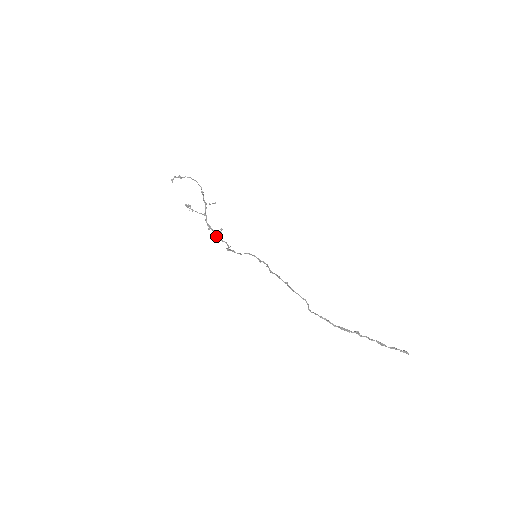
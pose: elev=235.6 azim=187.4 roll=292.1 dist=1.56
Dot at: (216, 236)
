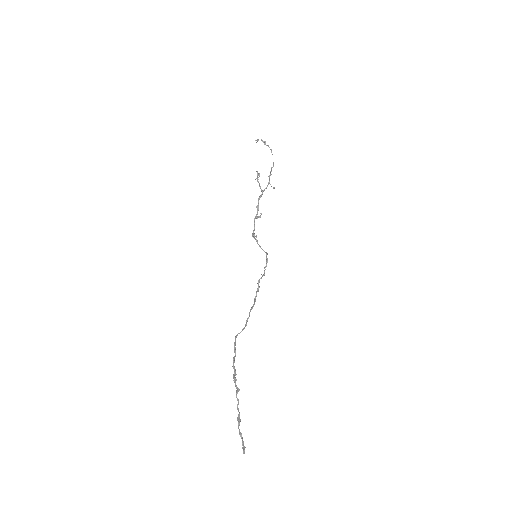
Dot at: (255, 216)
